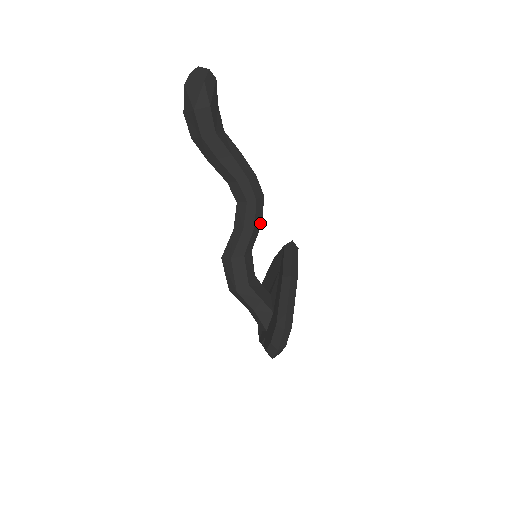
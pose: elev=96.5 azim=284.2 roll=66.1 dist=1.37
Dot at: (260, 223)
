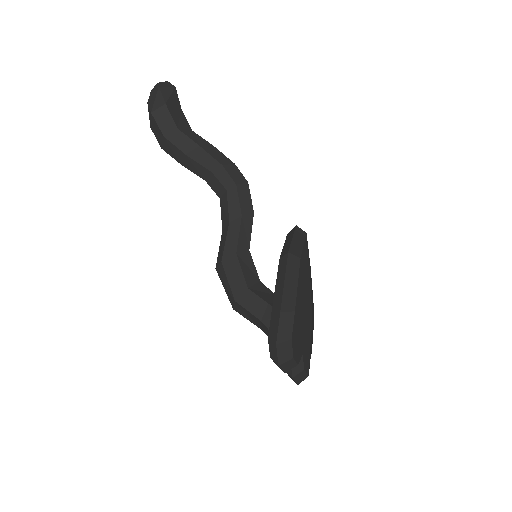
Dot at: (250, 214)
